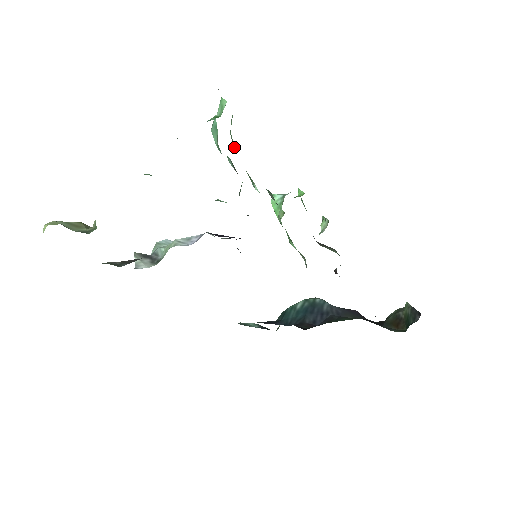
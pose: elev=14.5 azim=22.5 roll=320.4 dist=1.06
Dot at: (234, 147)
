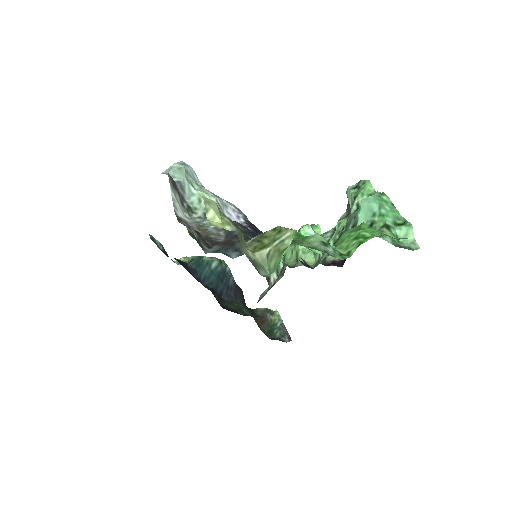
Dot at: (351, 213)
